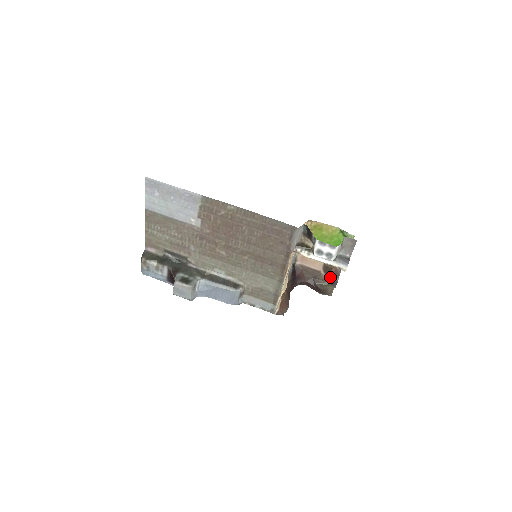
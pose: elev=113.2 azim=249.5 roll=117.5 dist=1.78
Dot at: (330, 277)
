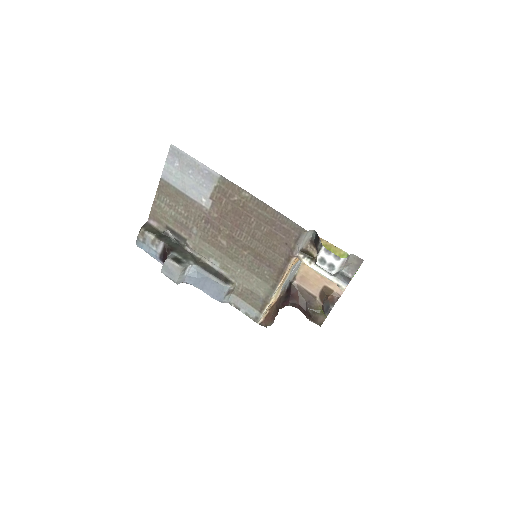
Dot at: (325, 304)
